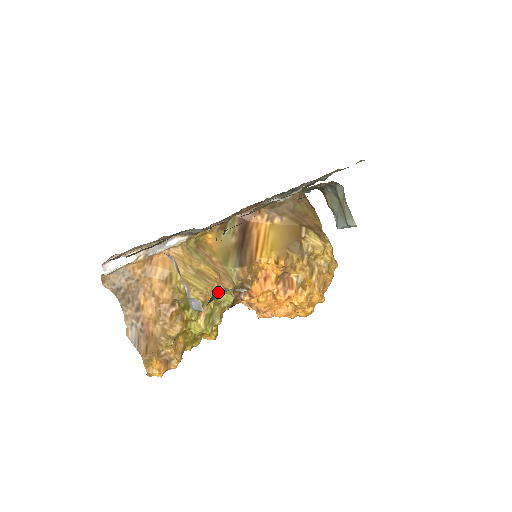
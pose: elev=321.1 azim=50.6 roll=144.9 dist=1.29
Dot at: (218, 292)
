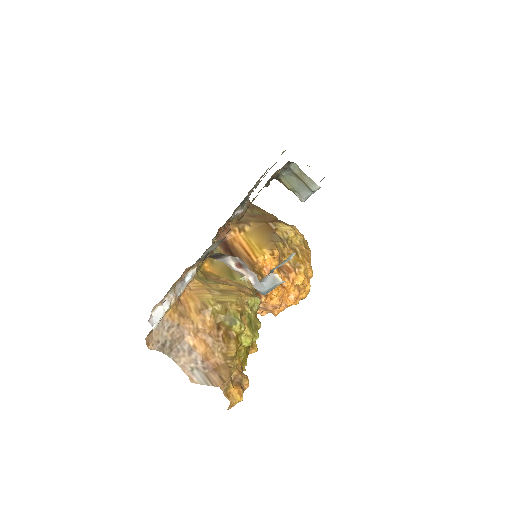
Dot at: occluded
